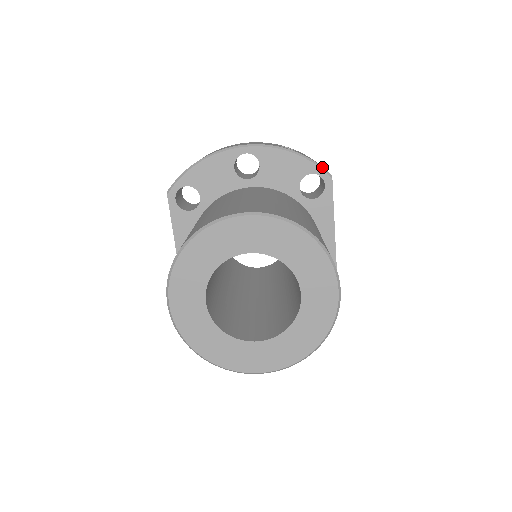
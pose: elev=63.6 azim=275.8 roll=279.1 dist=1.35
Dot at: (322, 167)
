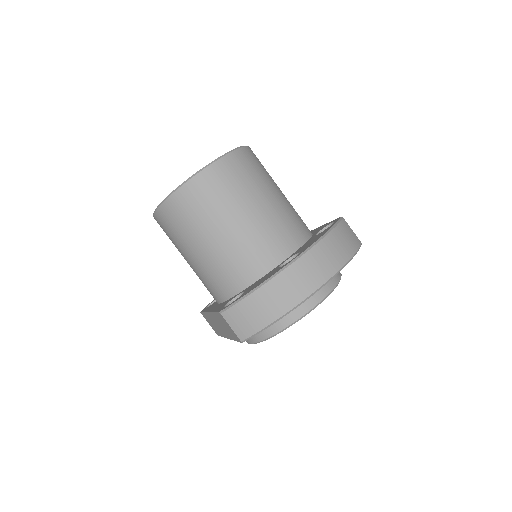
Dot at: occluded
